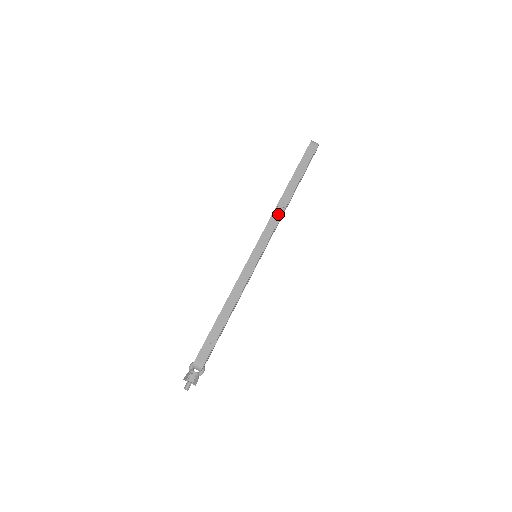
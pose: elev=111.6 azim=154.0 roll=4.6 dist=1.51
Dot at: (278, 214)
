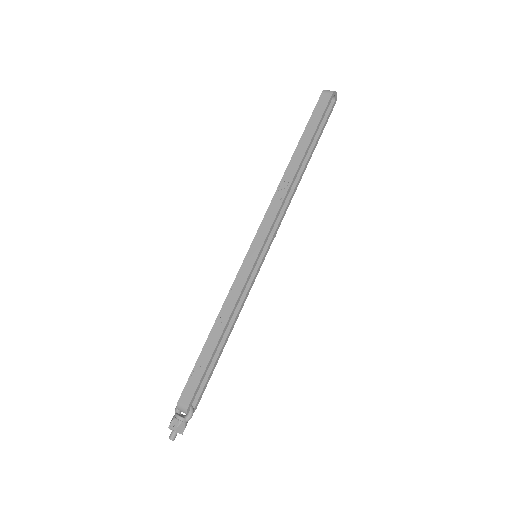
Dot at: (280, 196)
